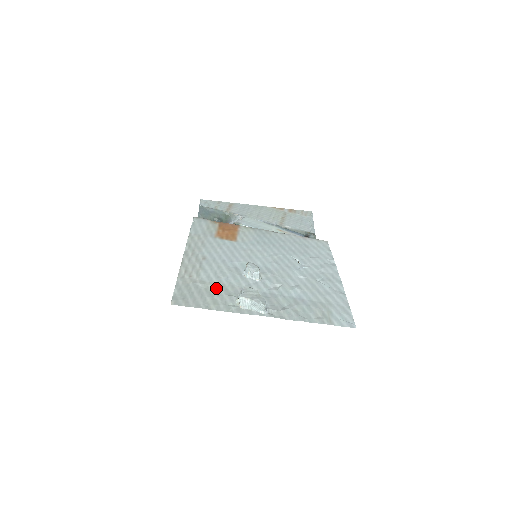
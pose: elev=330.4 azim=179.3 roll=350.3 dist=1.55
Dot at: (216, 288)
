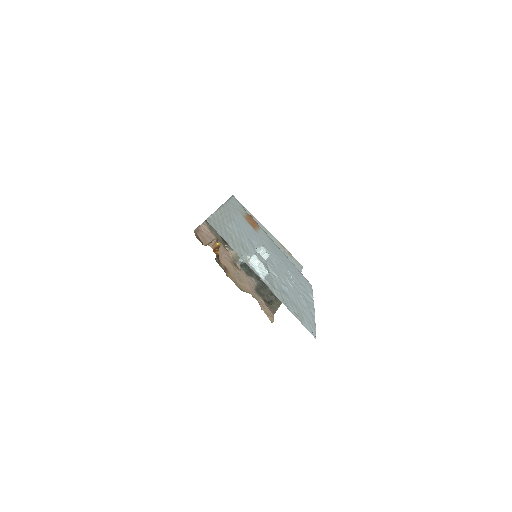
Dot at: (237, 239)
